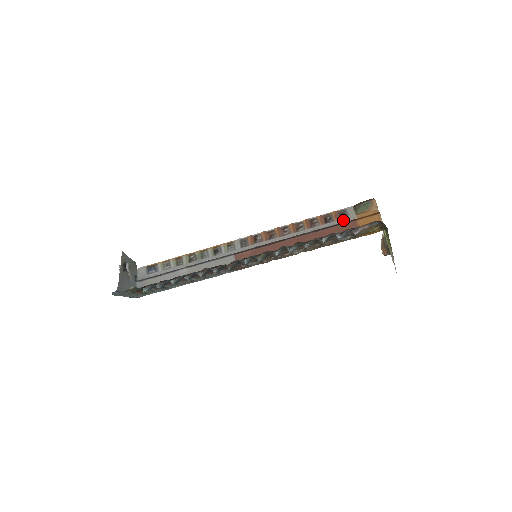
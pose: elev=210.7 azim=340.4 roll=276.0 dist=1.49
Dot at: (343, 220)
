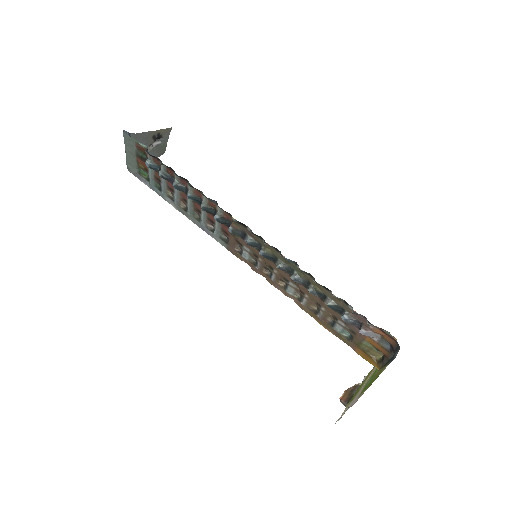
Dot at: occluded
